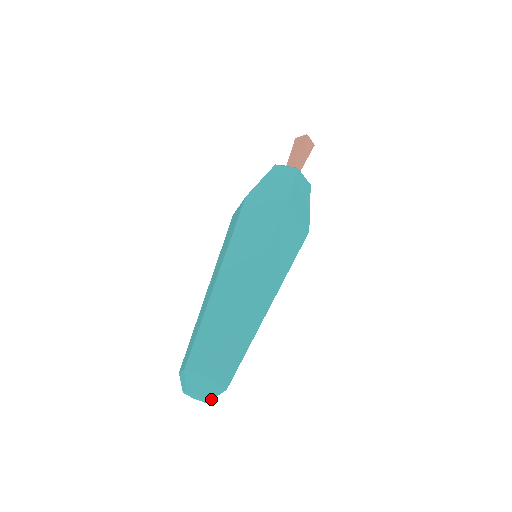
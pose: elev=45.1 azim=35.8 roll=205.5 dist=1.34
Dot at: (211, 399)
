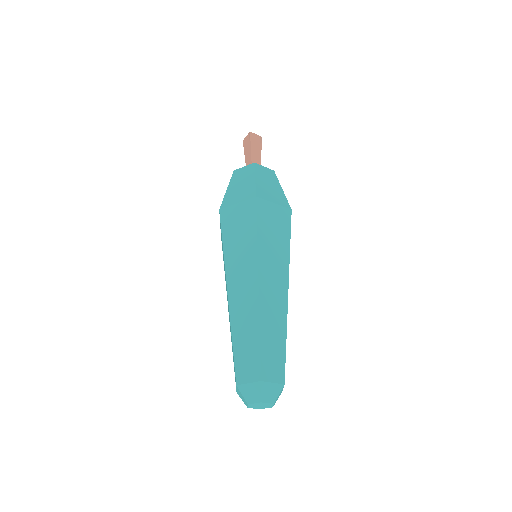
Dot at: (275, 400)
